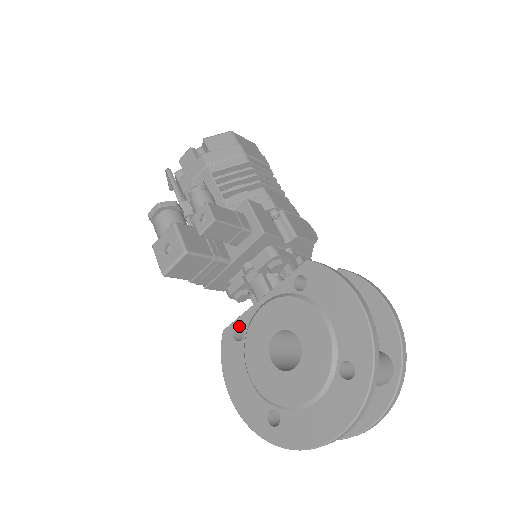
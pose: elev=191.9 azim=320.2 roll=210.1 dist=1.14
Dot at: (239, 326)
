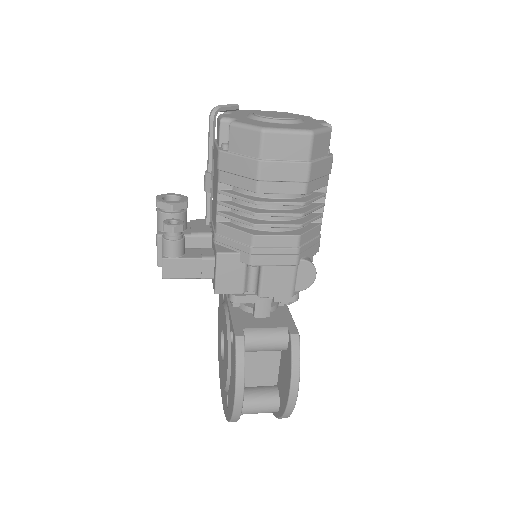
Dot at: occluded
